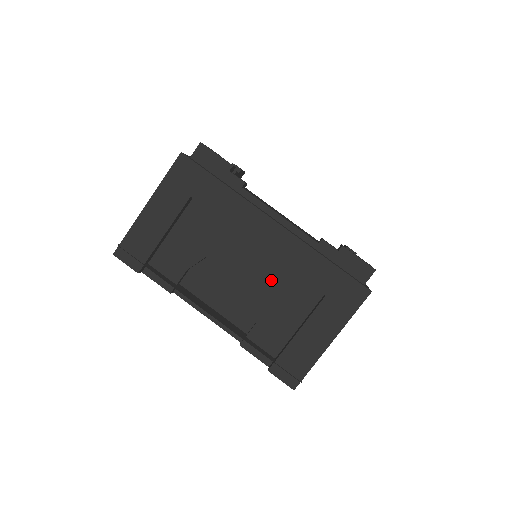
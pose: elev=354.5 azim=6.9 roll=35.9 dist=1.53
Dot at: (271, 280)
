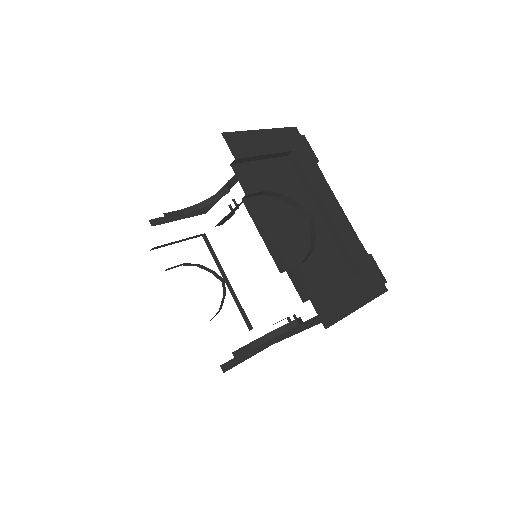
Dot at: (322, 242)
